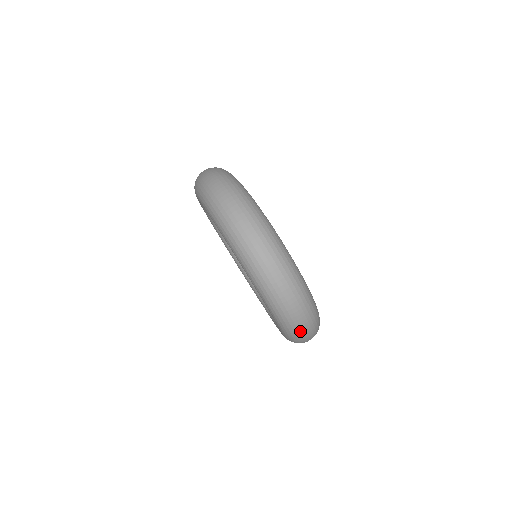
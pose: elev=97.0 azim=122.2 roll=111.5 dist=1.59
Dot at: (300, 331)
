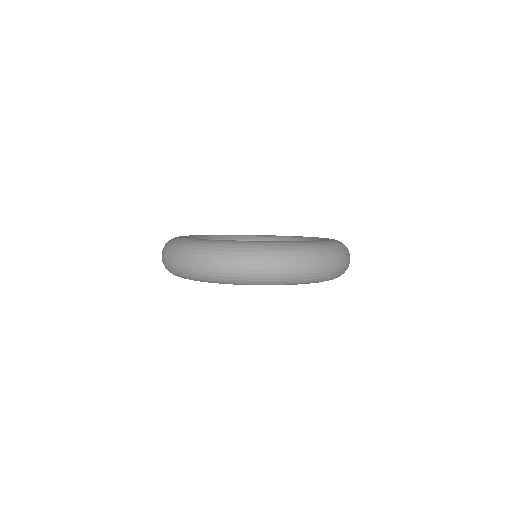
Dot at: (251, 272)
